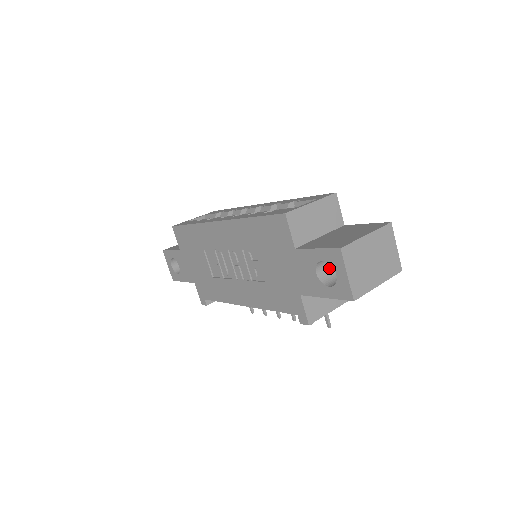
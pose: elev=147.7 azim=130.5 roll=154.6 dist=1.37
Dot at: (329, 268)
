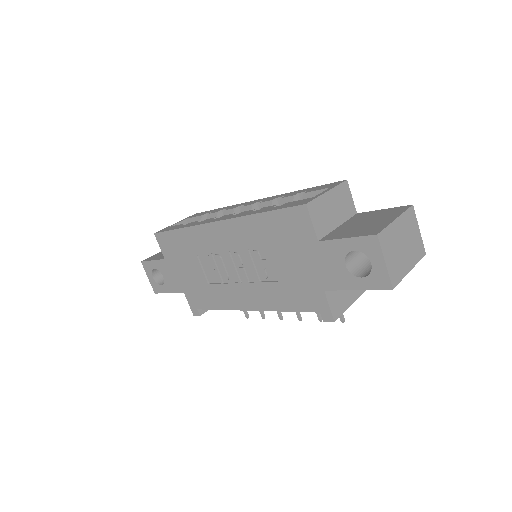
Dot at: (355, 258)
